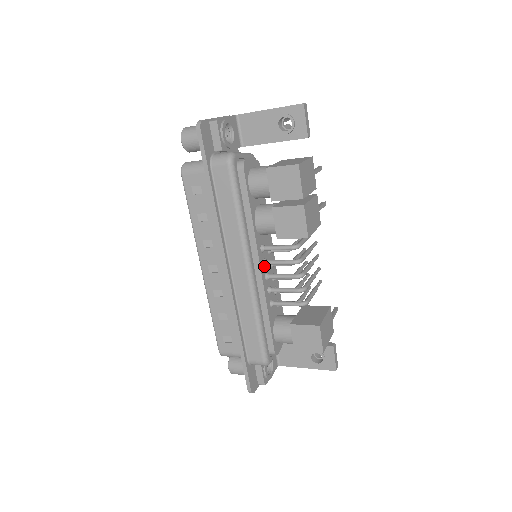
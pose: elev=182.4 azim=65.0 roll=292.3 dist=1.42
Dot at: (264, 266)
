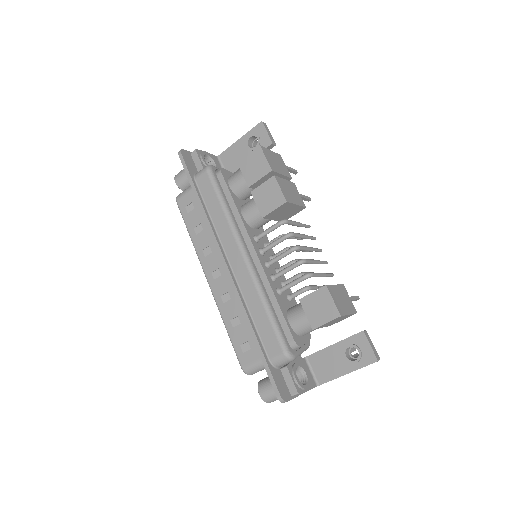
Dot at: (262, 256)
